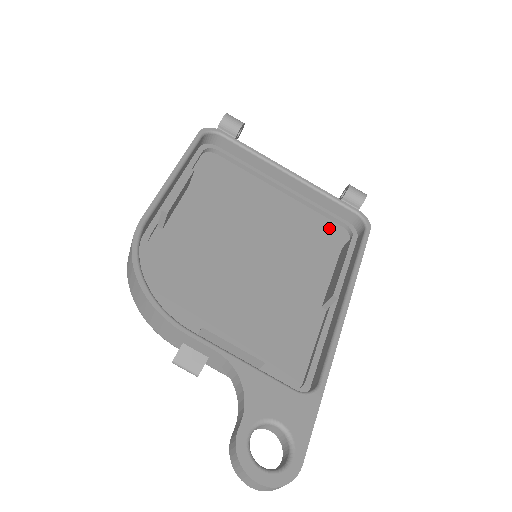
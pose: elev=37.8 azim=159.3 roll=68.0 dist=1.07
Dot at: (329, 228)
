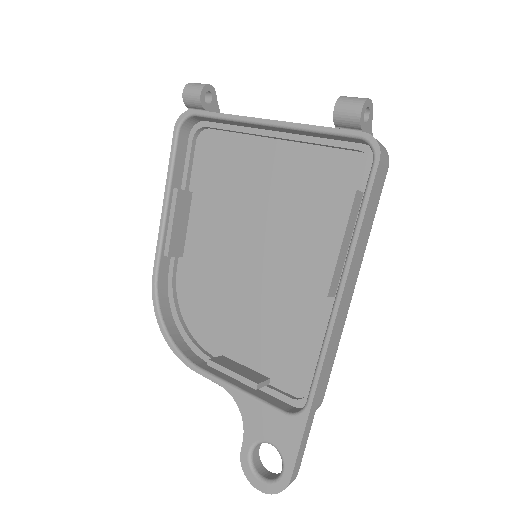
Dot at: (341, 166)
